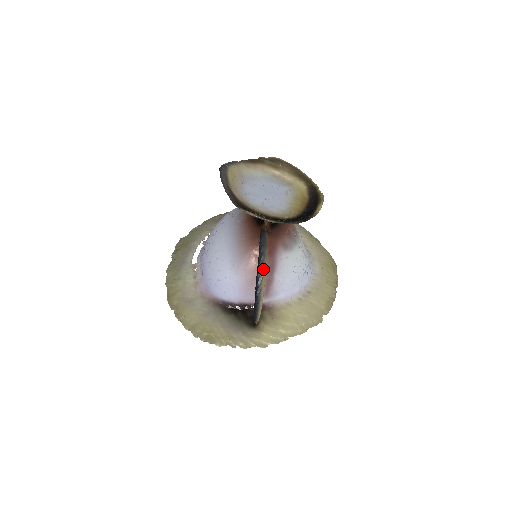
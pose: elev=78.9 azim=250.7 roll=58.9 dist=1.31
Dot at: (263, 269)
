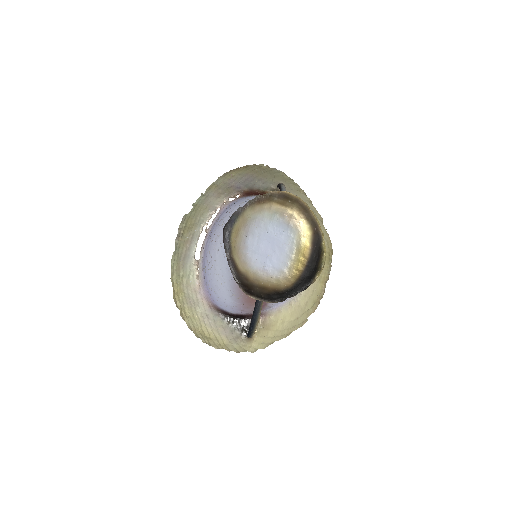
Dot at: (258, 316)
